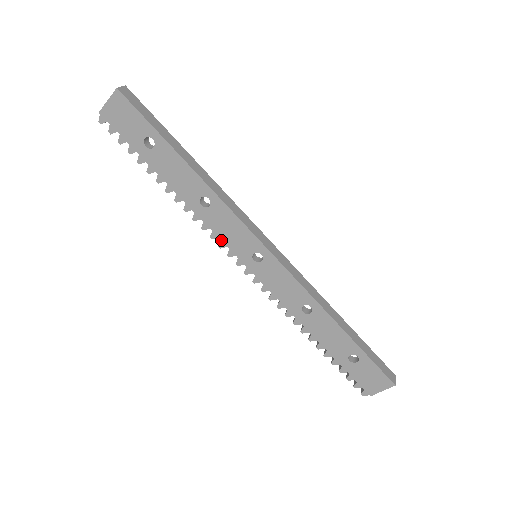
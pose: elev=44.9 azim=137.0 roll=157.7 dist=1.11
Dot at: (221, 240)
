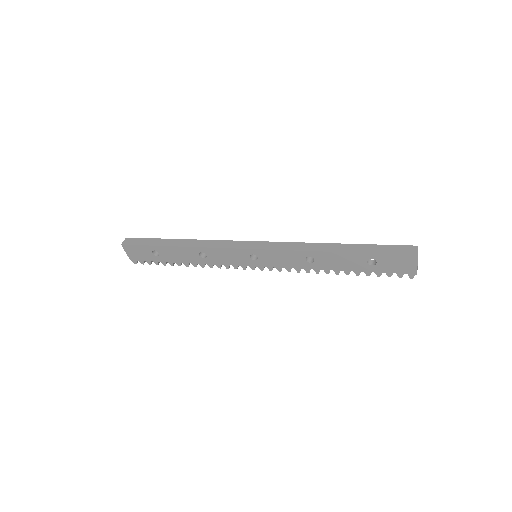
Dot at: (232, 265)
